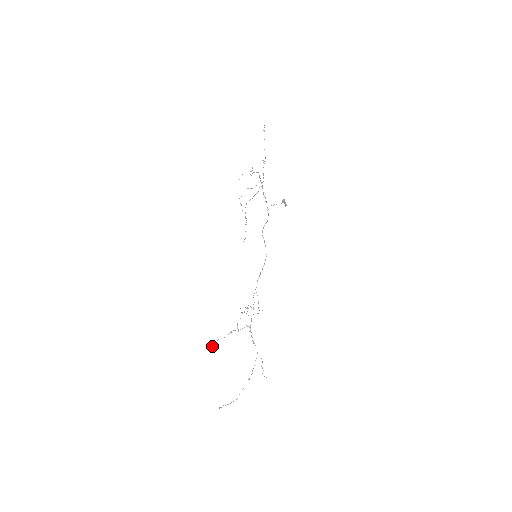
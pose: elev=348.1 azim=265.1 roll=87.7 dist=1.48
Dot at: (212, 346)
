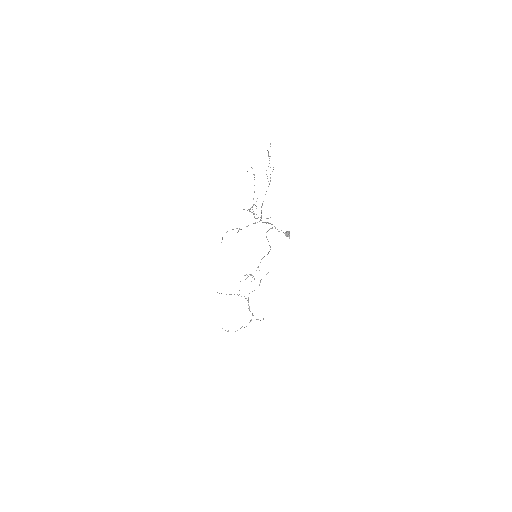
Dot at: (217, 292)
